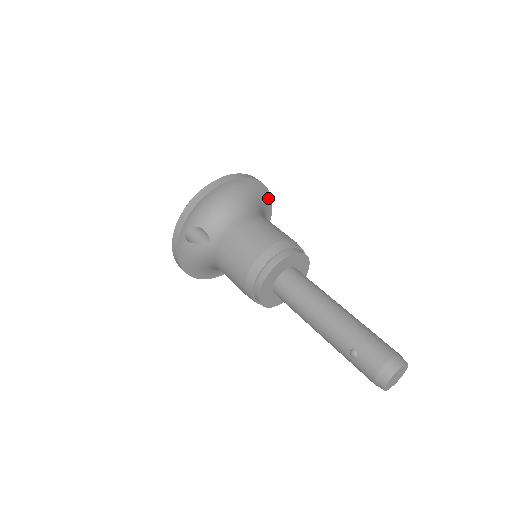
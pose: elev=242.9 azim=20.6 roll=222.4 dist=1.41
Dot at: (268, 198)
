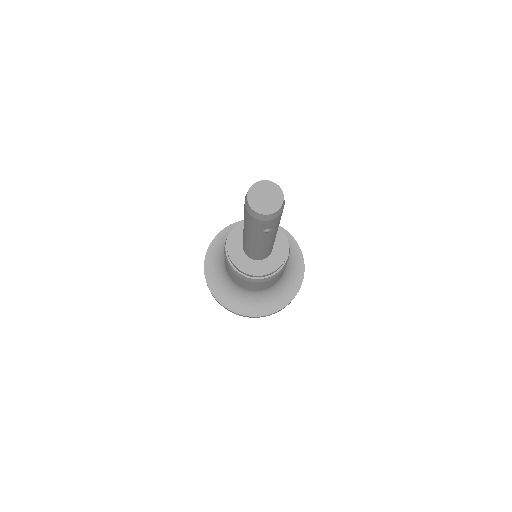
Dot at: (294, 292)
